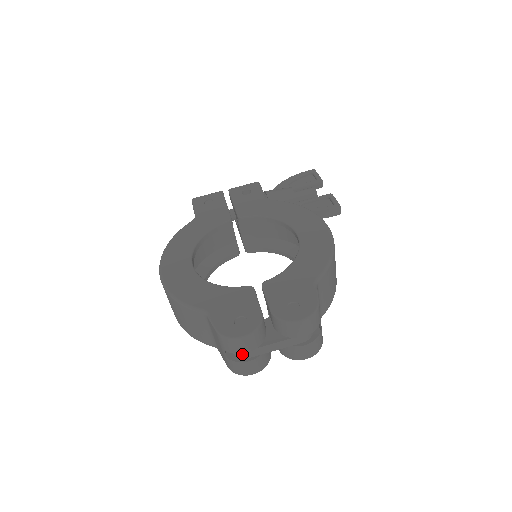
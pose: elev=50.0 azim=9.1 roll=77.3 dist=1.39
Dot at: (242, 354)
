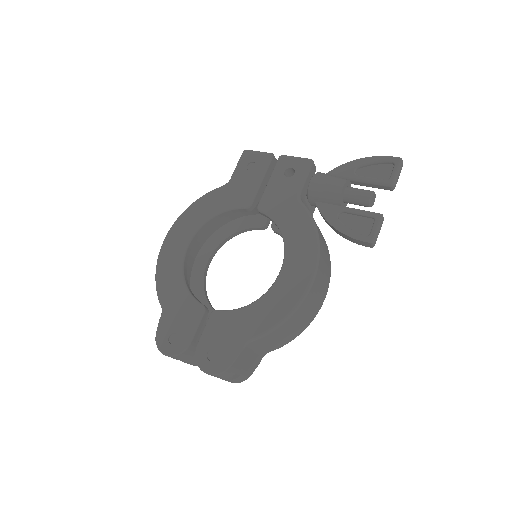
Dot at: occluded
